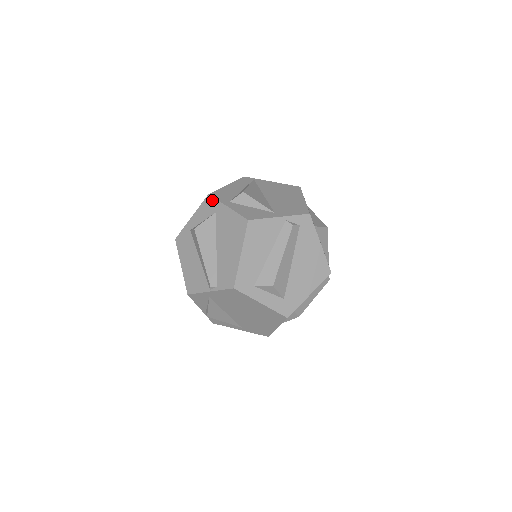
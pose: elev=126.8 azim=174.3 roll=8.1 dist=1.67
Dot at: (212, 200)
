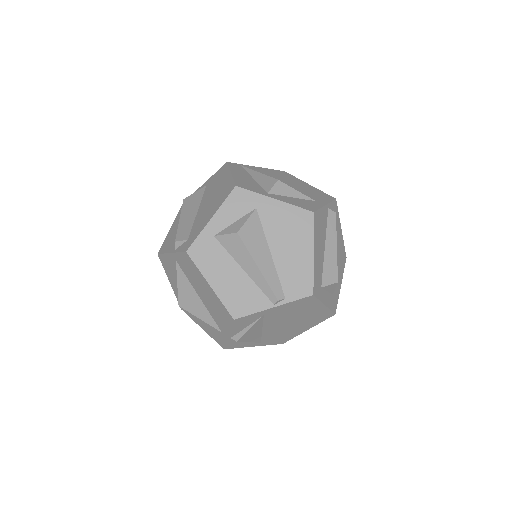
Dot at: (245, 193)
